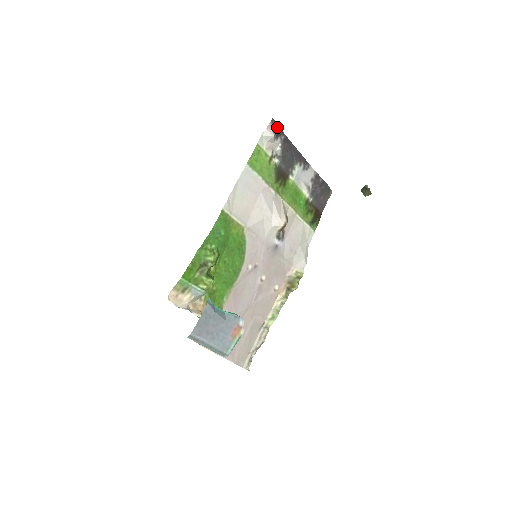
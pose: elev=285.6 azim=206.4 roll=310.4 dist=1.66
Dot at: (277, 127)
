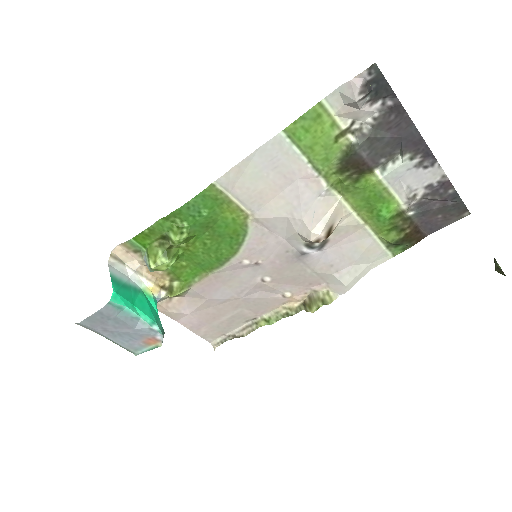
Dot at: (383, 81)
